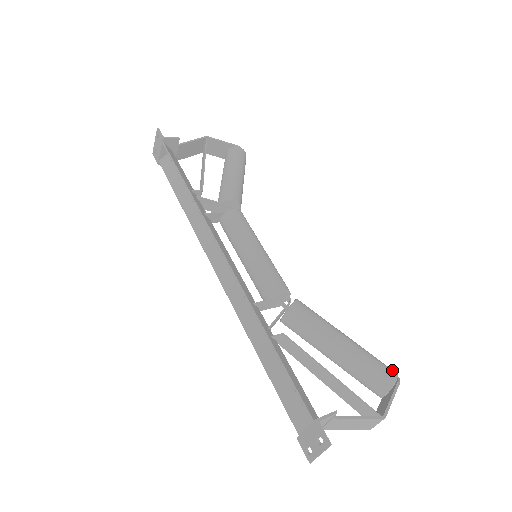
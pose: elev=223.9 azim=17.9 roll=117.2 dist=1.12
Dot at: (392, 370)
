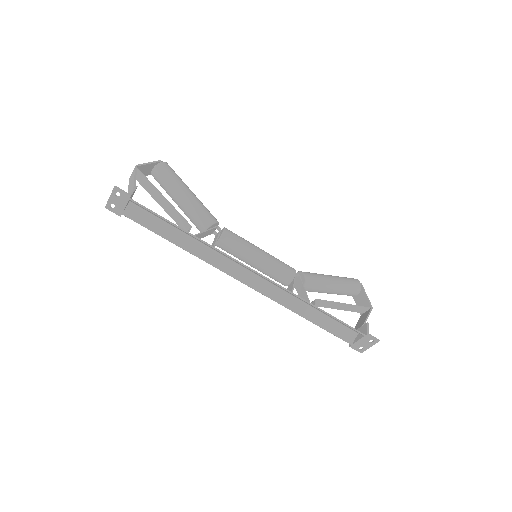
Dot at: (355, 279)
